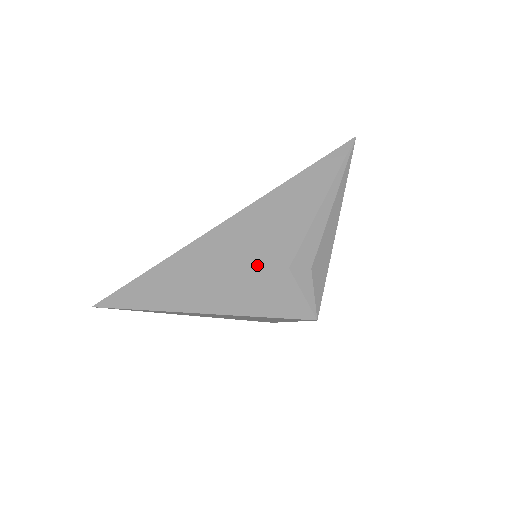
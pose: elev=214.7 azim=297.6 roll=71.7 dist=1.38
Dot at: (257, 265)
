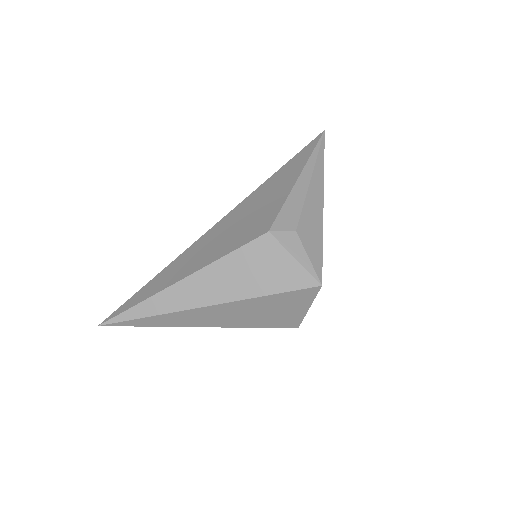
Dot at: (240, 241)
